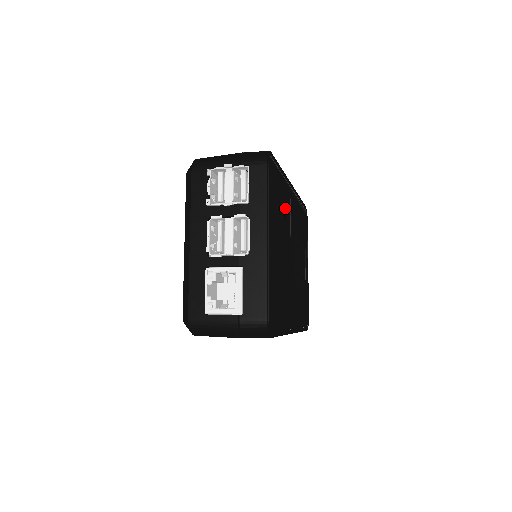
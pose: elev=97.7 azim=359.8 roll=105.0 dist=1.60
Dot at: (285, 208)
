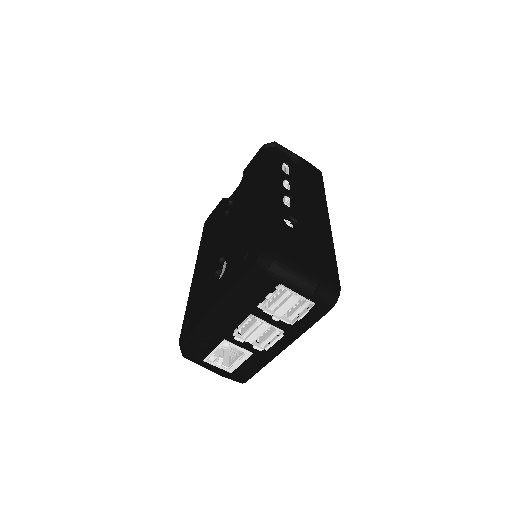
Dot at: occluded
